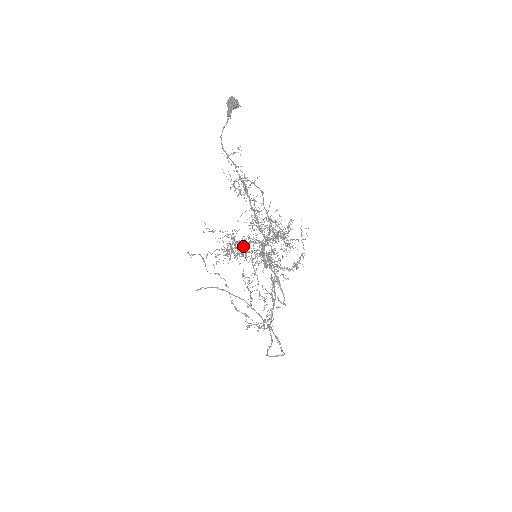
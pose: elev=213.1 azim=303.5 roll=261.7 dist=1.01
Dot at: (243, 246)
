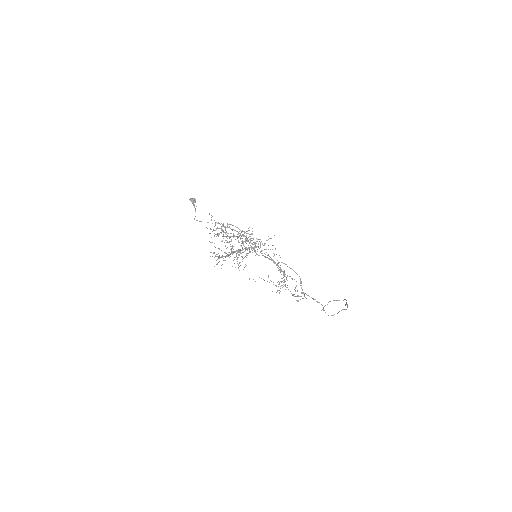
Dot at: occluded
